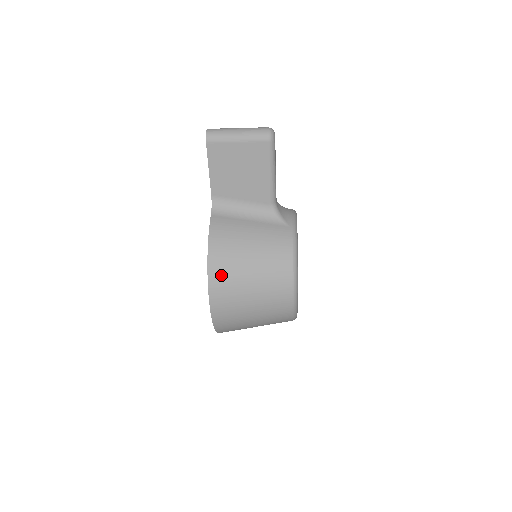
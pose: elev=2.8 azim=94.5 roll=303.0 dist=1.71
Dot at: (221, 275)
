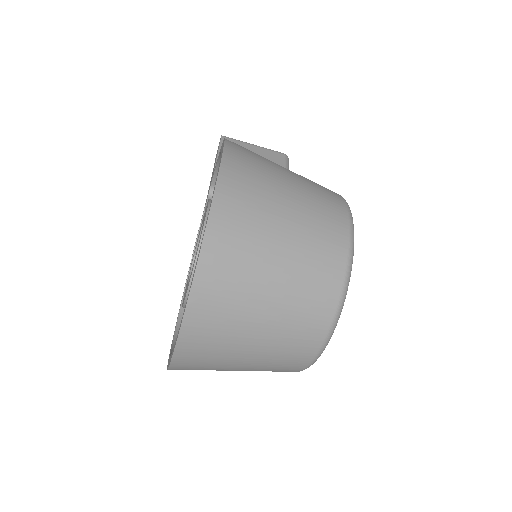
Dot at: (244, 148)
